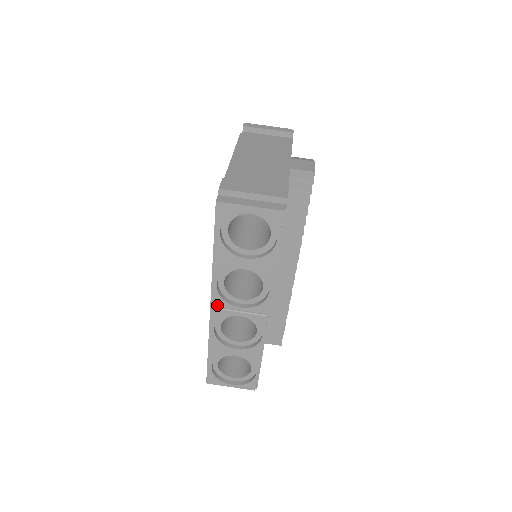
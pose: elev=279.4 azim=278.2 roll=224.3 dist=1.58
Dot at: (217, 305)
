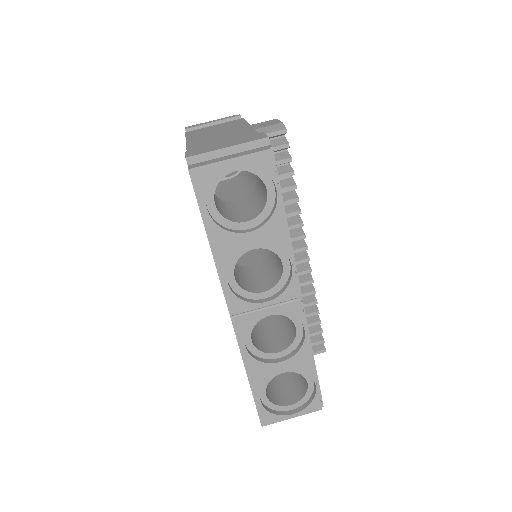
Dot at: (237, 311)
